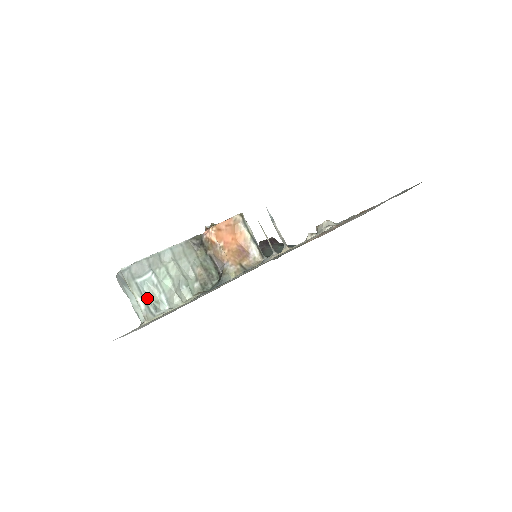
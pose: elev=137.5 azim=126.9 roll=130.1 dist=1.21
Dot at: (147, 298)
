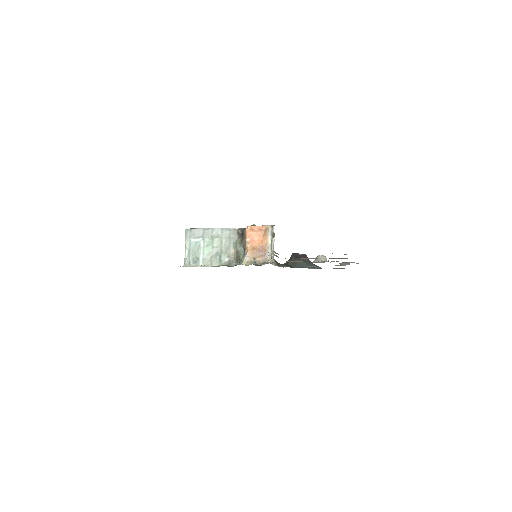
Dot at: (192, 252)
